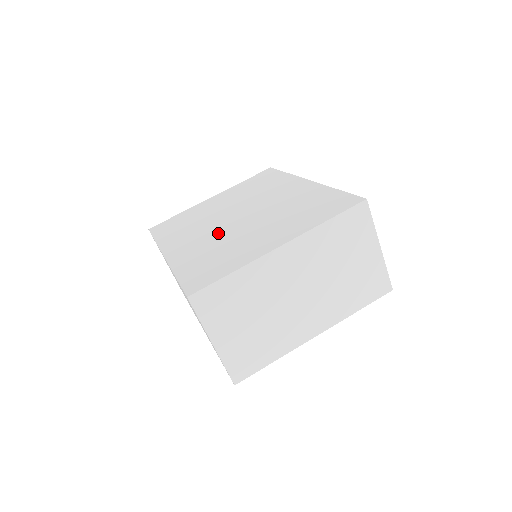
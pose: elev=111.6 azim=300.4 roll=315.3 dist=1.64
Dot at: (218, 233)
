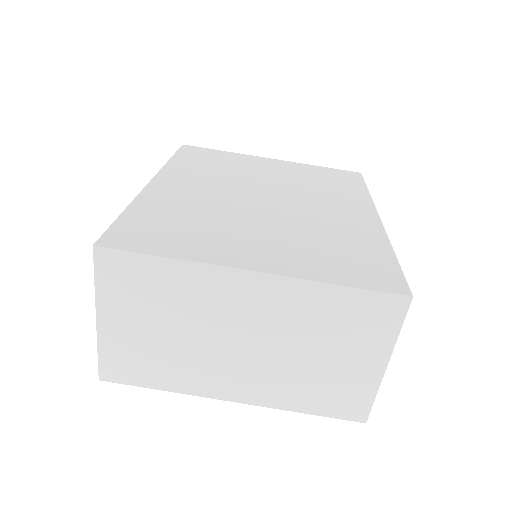
Dot at: (223, 199)
